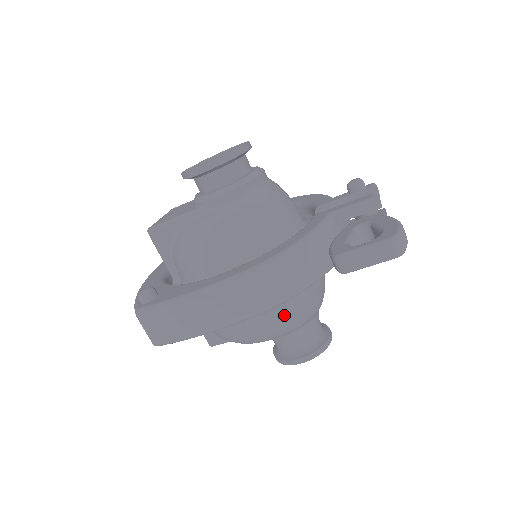
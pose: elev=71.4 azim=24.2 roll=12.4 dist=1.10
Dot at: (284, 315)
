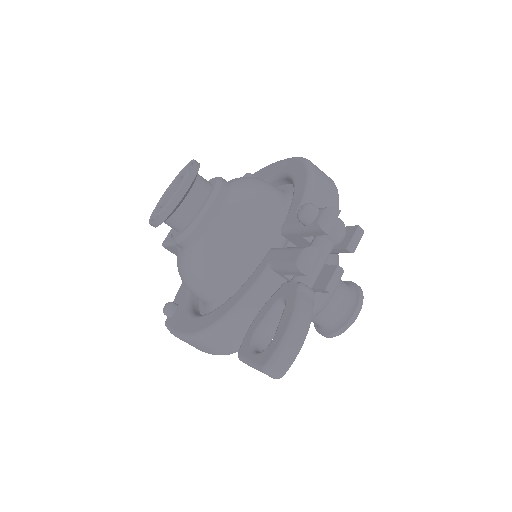
Dot at: occluded
